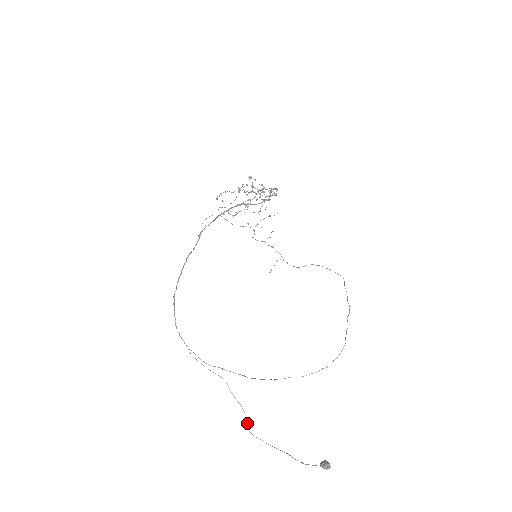
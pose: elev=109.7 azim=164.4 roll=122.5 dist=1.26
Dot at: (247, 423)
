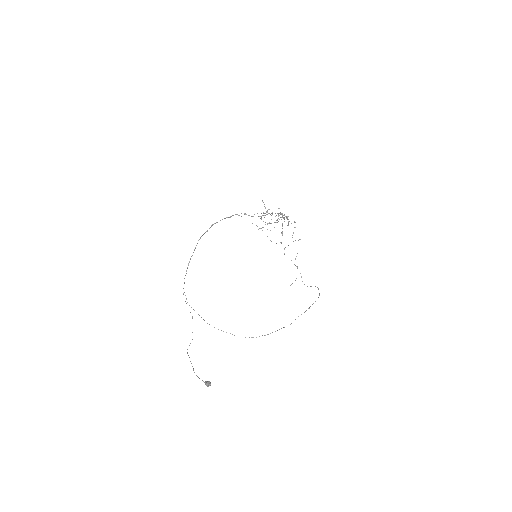
Dot at: occluded
